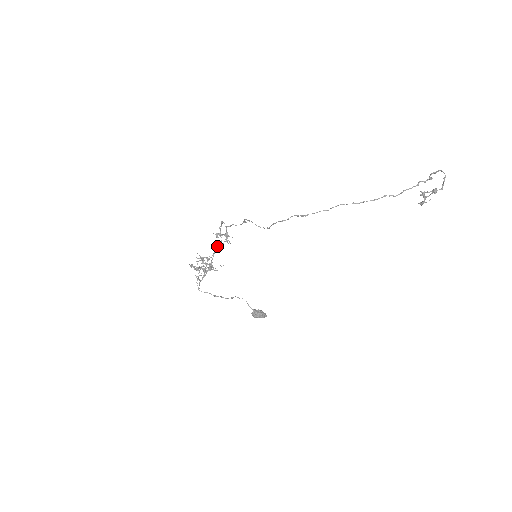
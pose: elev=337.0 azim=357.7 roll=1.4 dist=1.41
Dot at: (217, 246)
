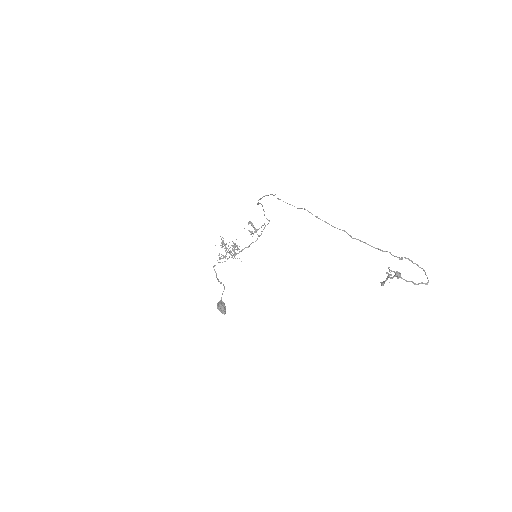
Dot at: occluded
